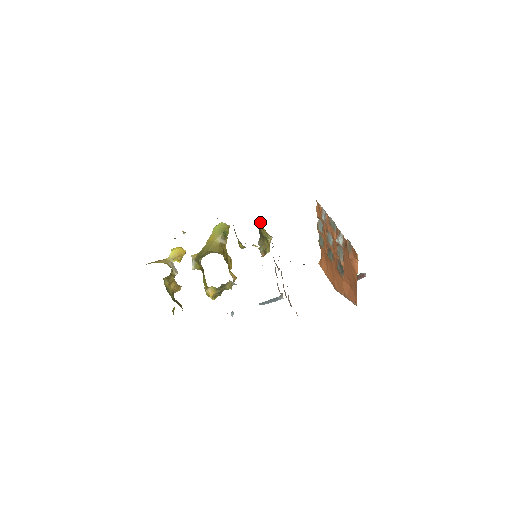
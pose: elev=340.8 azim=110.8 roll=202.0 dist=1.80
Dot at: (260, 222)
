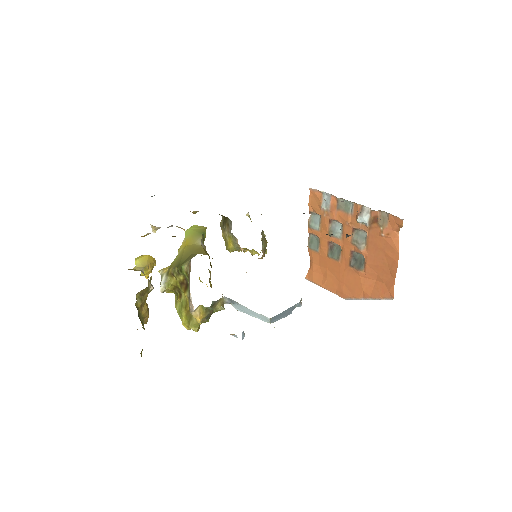
Dot at: (249, 217)
